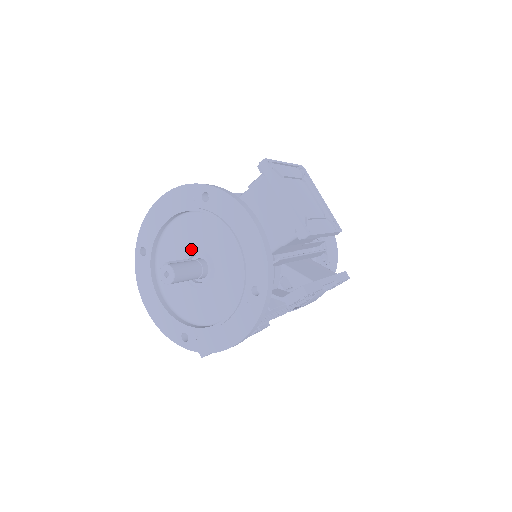
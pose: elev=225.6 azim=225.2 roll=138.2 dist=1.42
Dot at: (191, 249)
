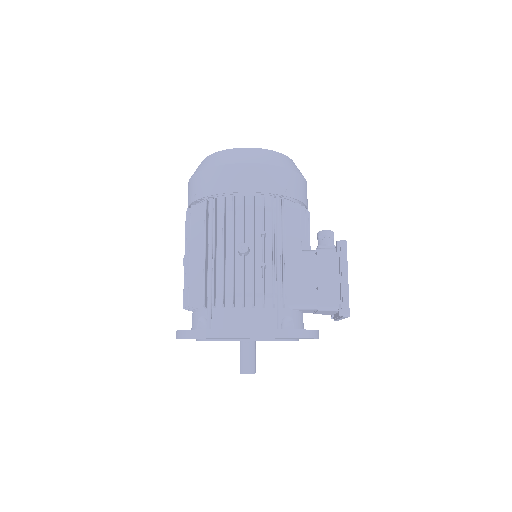
Dot at: occluded
